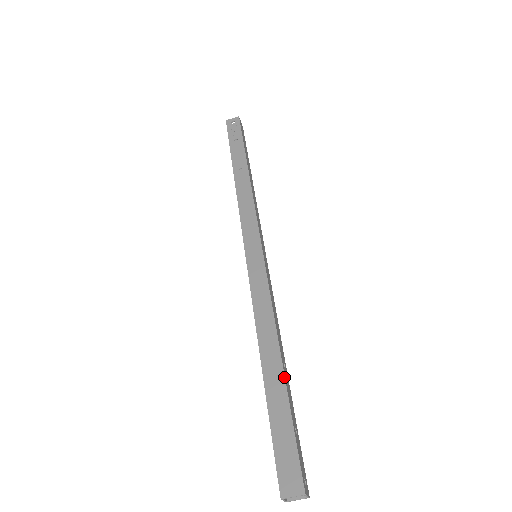
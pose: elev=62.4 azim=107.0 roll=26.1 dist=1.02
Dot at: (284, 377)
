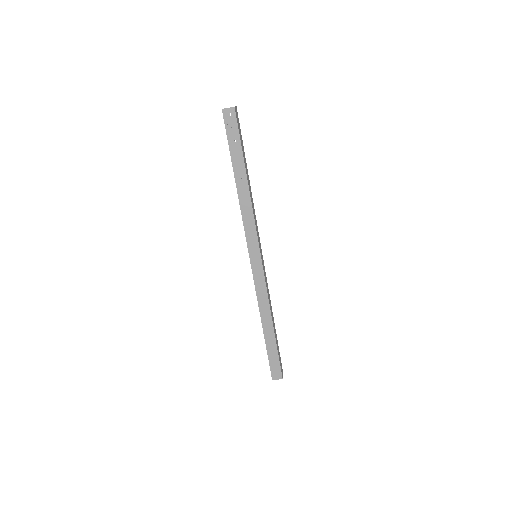
Dot at: (274, 335)
